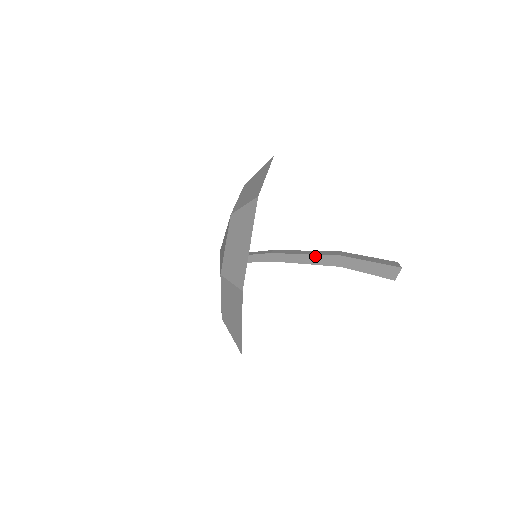
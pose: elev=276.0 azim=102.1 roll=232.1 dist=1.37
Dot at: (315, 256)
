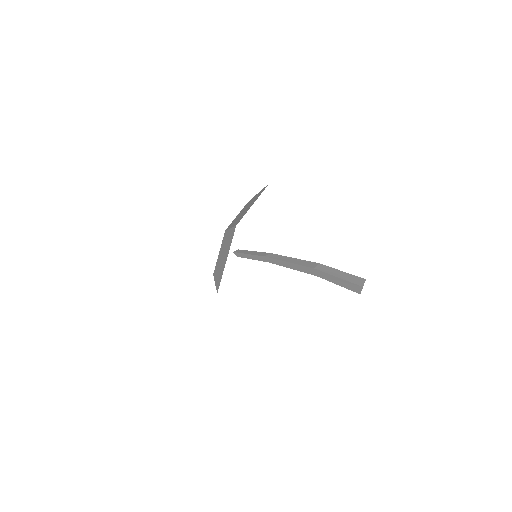
Dot at: (297, 265)
